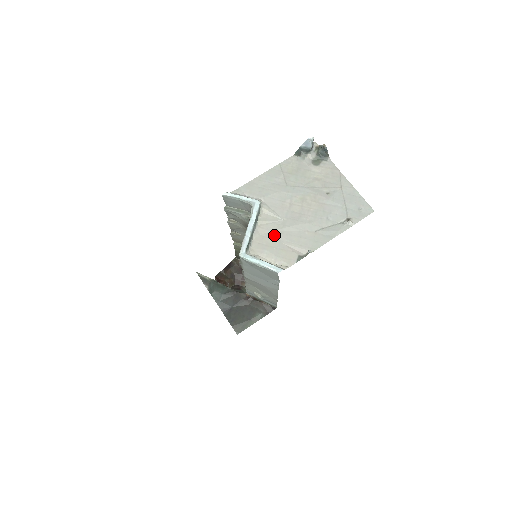
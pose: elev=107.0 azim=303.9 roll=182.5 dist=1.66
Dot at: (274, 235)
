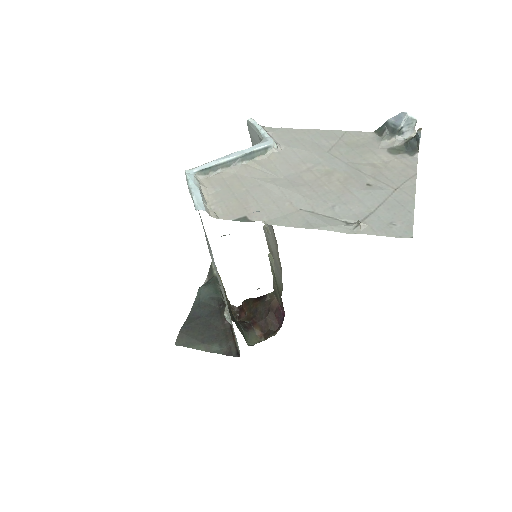
Dot at: (249, 182)
